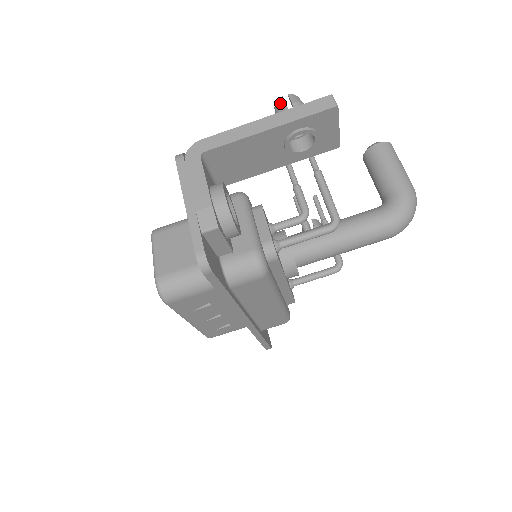
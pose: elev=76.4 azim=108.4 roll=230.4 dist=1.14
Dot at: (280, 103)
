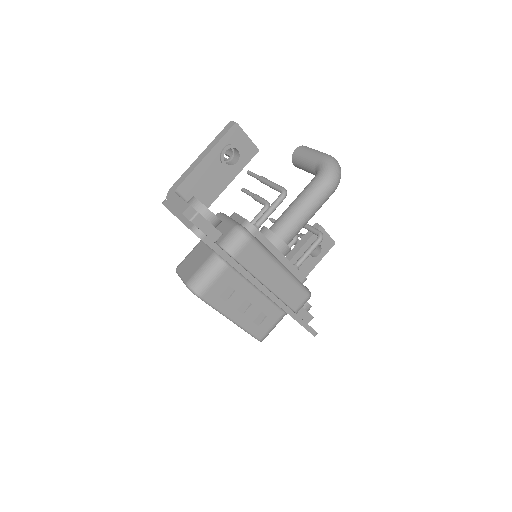
Dot at: occluded
